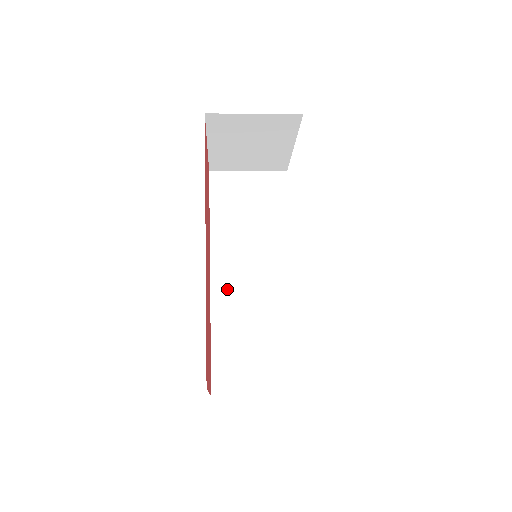
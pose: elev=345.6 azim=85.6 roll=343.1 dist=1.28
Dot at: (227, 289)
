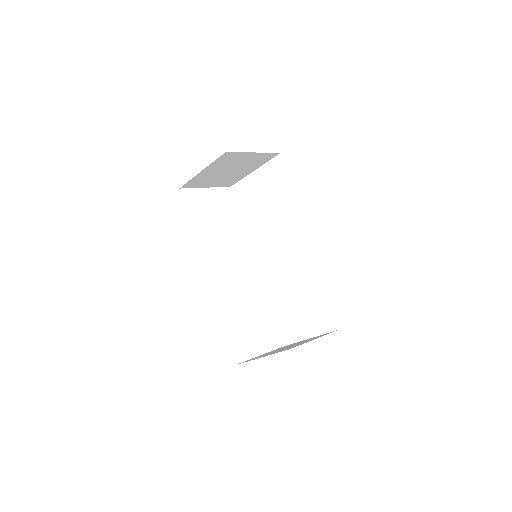
Dot at: (220, 284)
